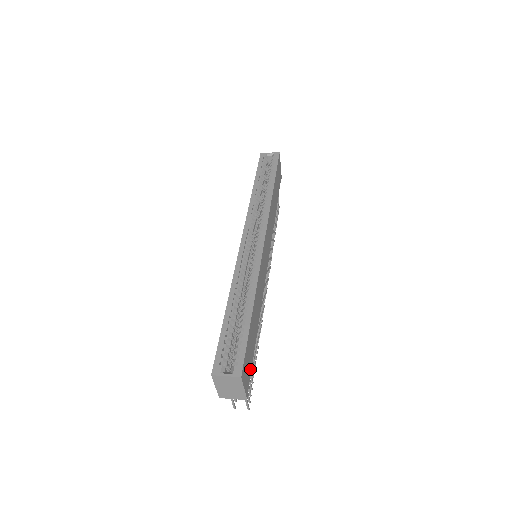
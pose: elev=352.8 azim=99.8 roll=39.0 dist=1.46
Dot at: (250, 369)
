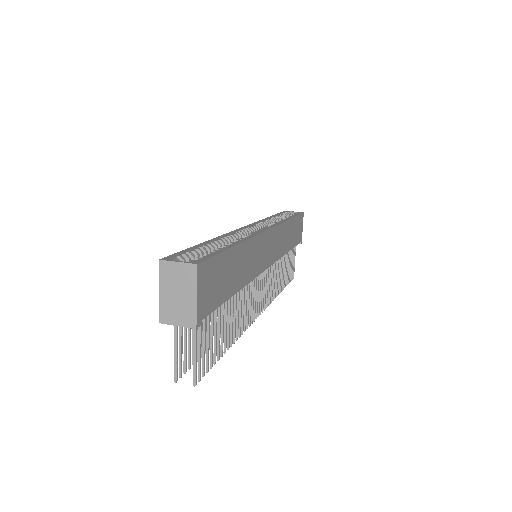
Dot at: (213, 304)
